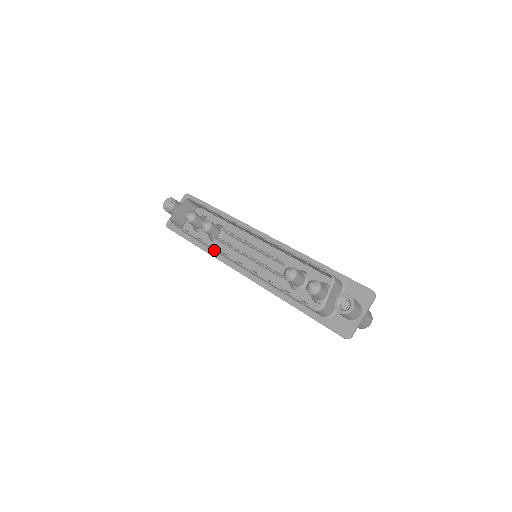
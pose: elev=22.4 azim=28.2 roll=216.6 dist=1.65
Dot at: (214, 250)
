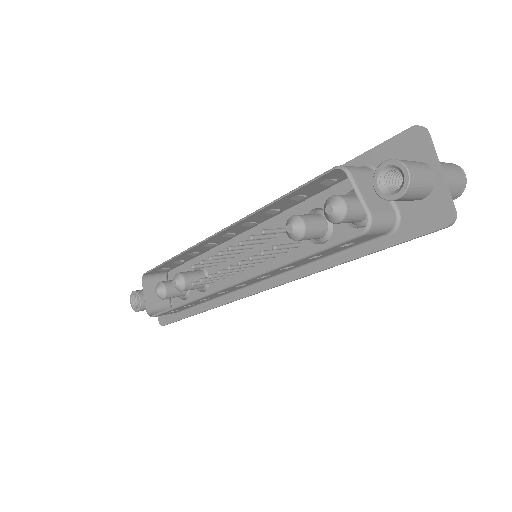
Dot at: (214, 298)
